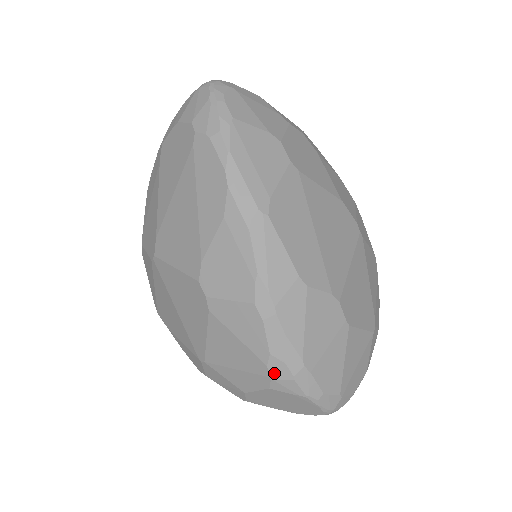
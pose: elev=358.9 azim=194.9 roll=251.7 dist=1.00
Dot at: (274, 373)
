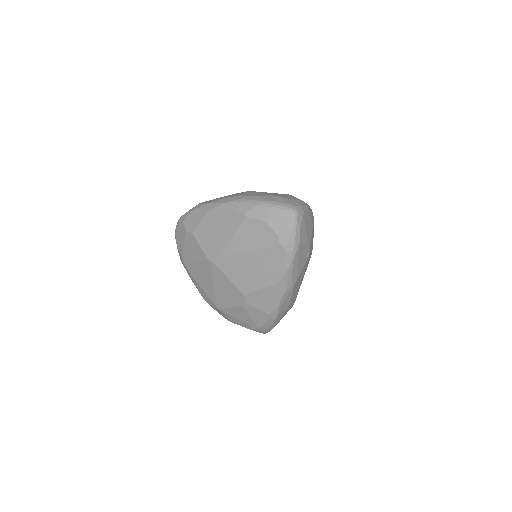
Dot at: (259, 329)
